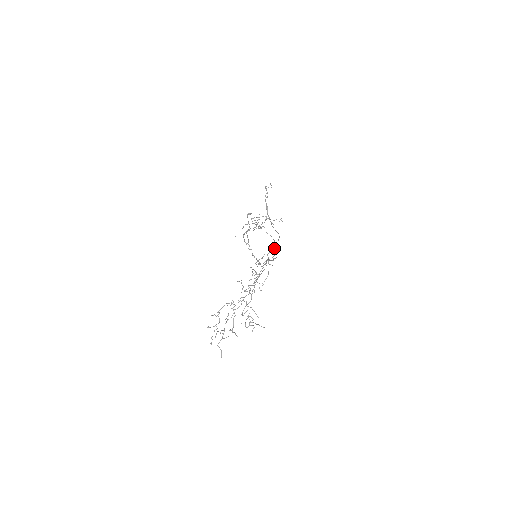
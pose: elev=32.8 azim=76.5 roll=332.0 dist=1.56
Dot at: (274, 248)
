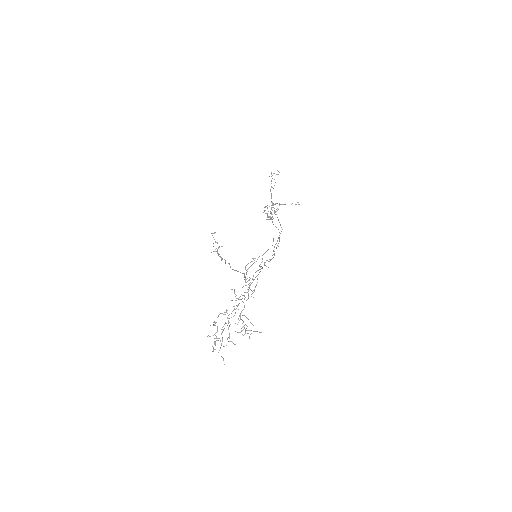
Dot at: (278, 243)
